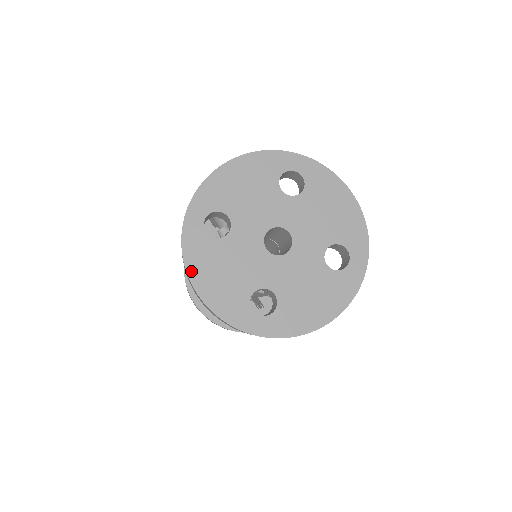
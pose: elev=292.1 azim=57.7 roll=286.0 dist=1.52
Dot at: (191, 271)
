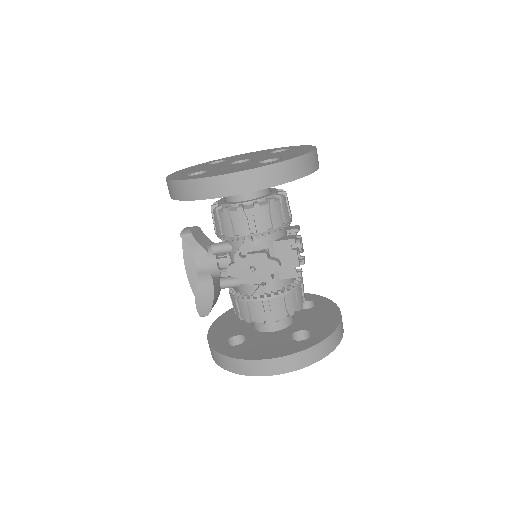
Dot at: (207, 177)
